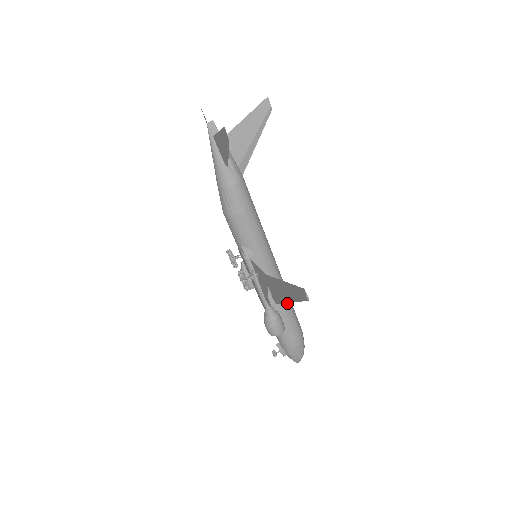
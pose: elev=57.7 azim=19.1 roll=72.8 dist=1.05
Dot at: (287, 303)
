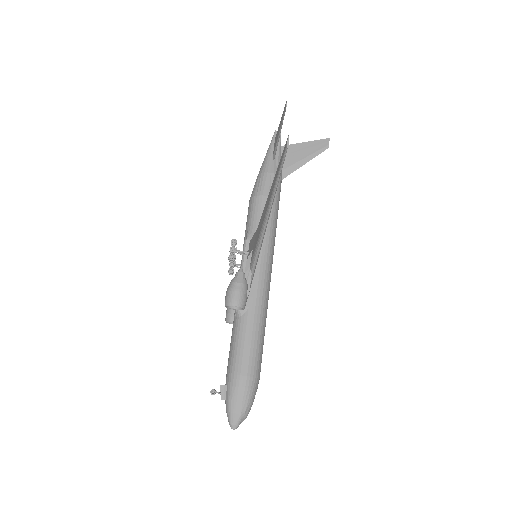
Dot at: (260, 319)
